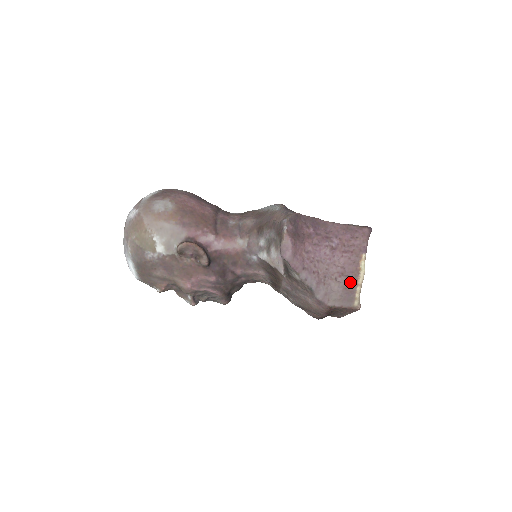
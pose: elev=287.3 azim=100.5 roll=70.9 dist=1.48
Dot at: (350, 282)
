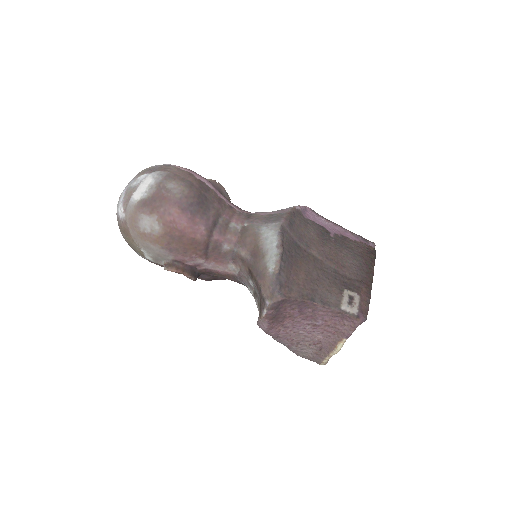
Dot at: (323, 351)
